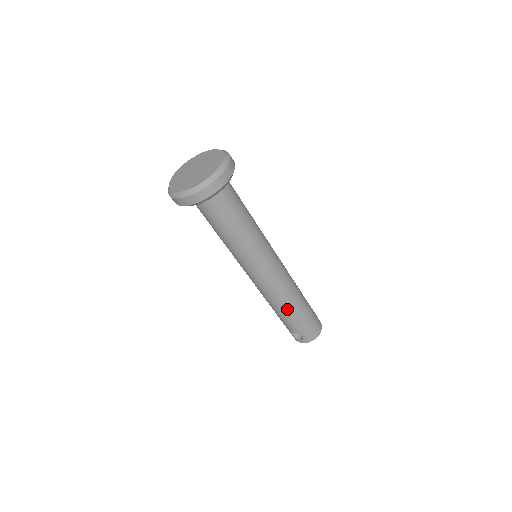
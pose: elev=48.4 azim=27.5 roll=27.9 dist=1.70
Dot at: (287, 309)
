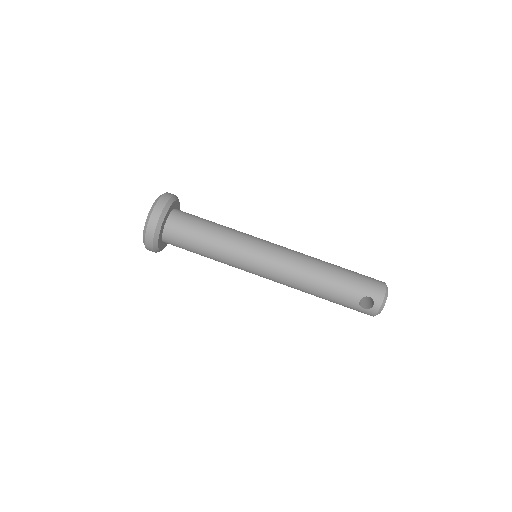
Dot at: (322, 276)
